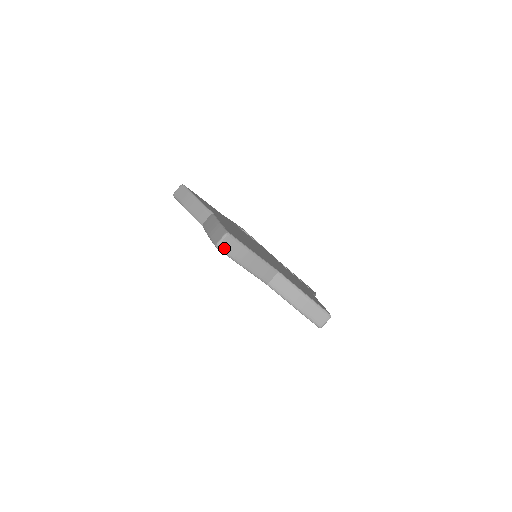
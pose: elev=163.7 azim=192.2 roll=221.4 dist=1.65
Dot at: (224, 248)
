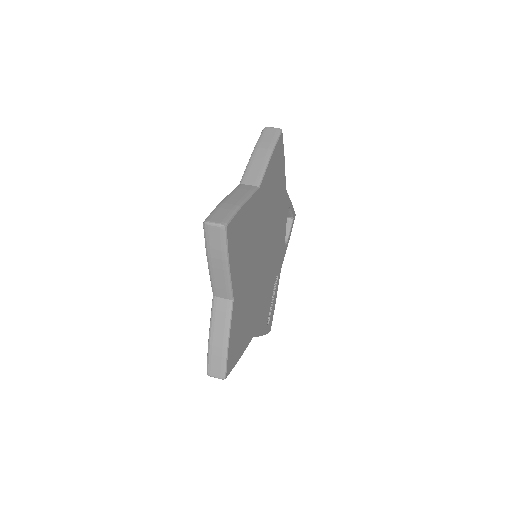
Dot at: (208, 232)
